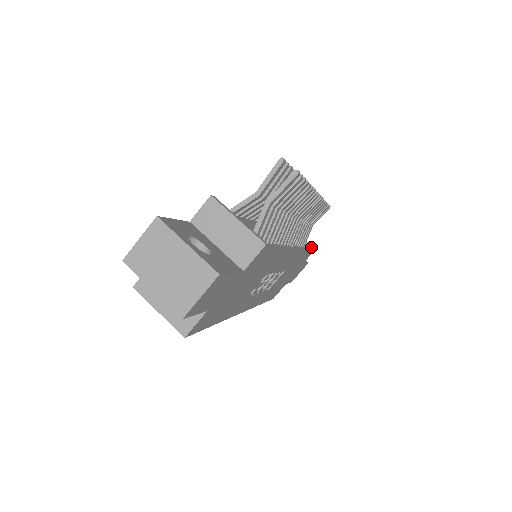
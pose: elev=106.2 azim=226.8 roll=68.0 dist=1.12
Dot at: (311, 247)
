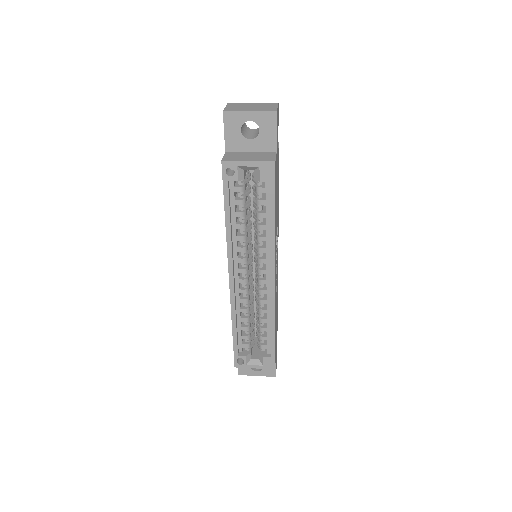
Dot at: occluded
